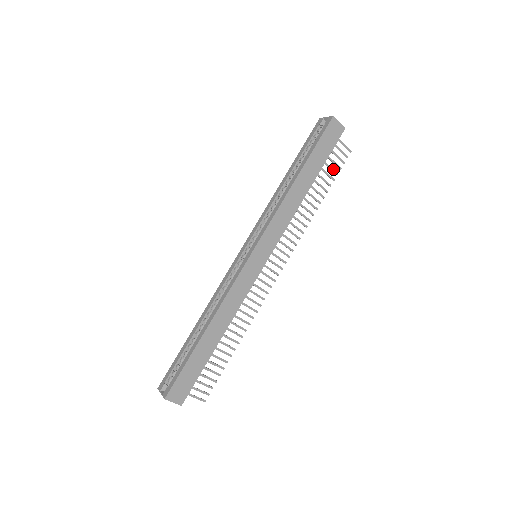
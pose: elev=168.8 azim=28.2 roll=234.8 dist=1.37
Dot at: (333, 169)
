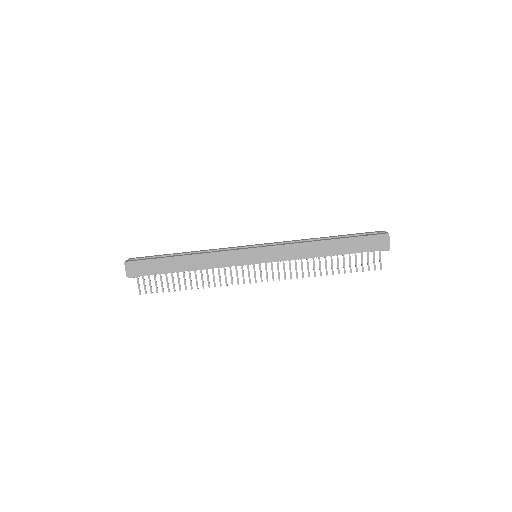
Dot at: occluded
